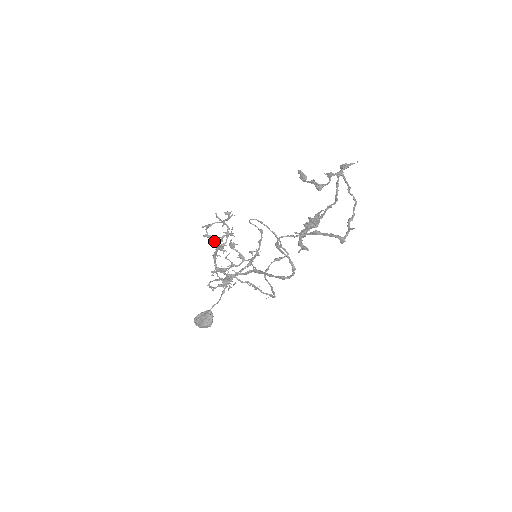
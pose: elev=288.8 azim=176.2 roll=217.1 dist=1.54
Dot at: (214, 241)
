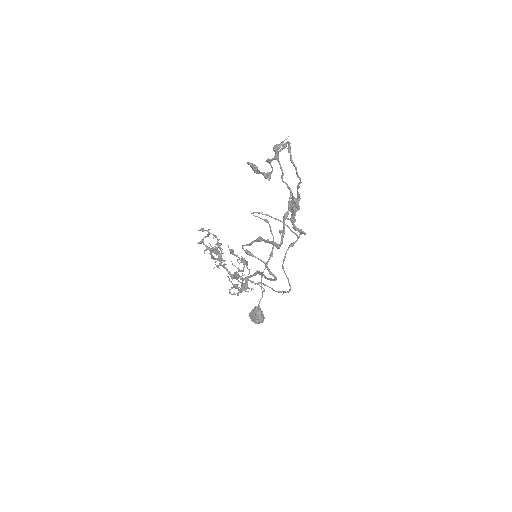
Dot at: (216, 252)
